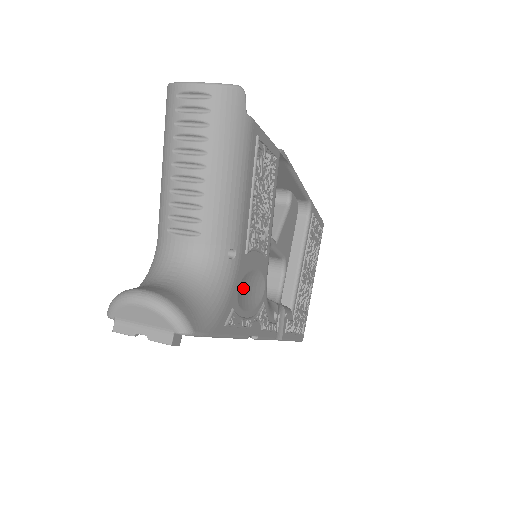
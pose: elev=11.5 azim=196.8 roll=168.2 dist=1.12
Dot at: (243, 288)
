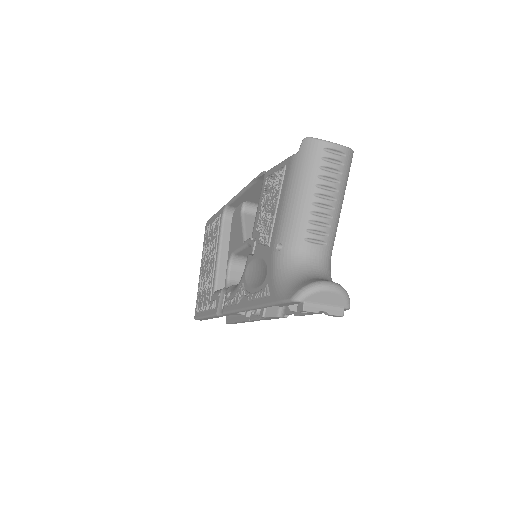
Dot at: occluded
